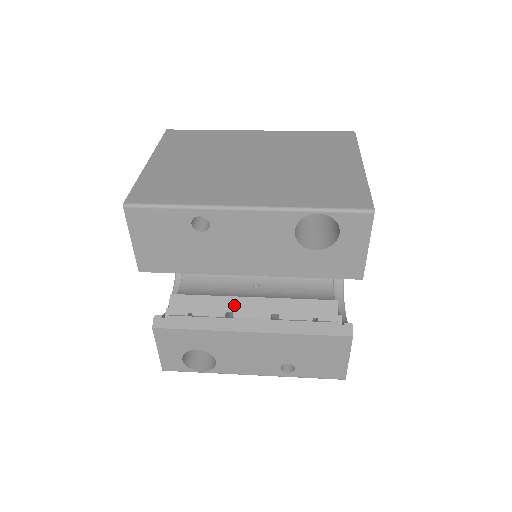
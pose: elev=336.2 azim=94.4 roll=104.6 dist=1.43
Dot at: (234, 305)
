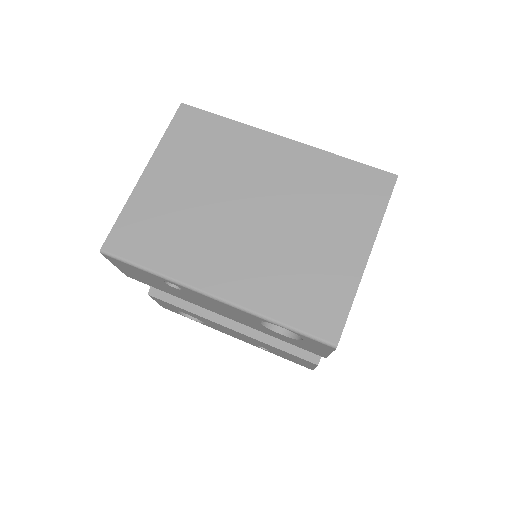
Dot at: occluded
